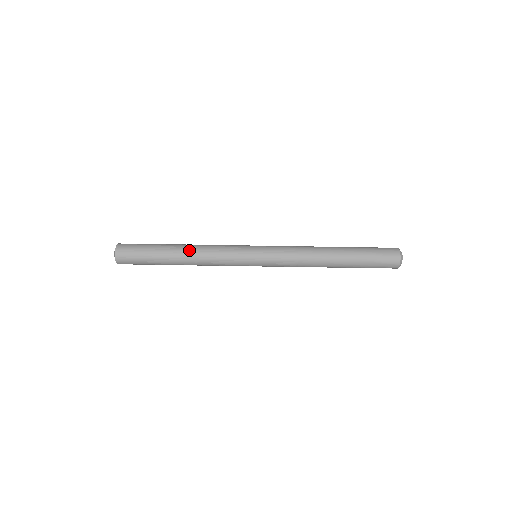
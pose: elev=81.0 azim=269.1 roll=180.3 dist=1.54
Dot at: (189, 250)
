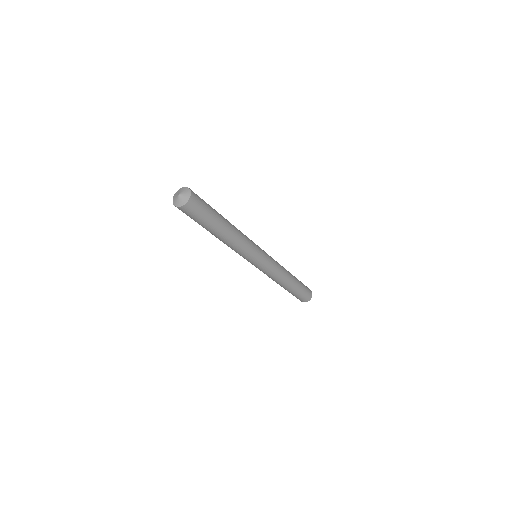
Dot at: (226, 240)
